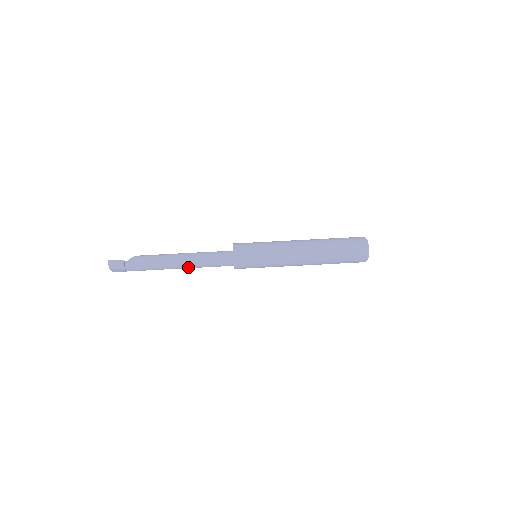
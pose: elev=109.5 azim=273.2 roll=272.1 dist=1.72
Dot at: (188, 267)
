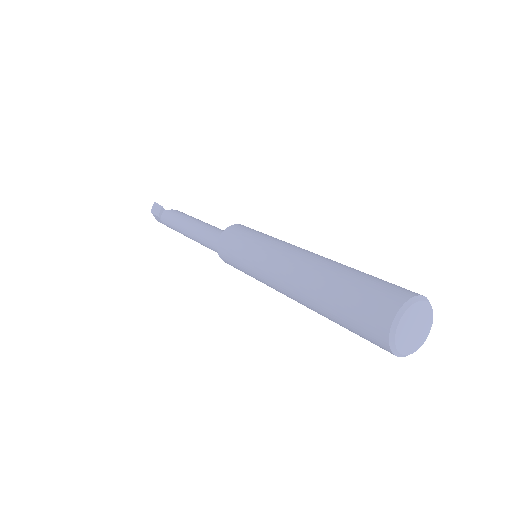
Dot at: (197, 239)
